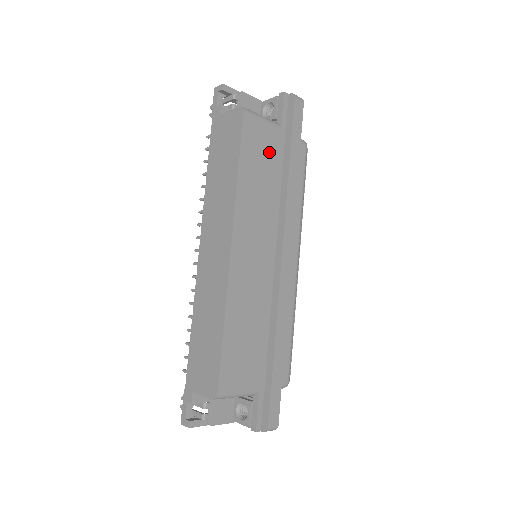
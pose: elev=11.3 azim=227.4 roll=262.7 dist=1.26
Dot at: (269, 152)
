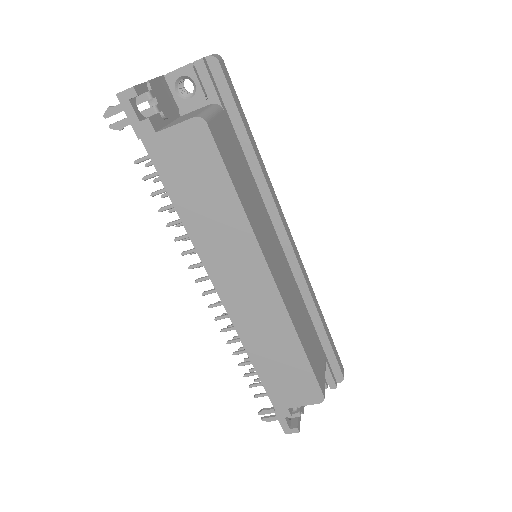
Dot at: (234, 149)
